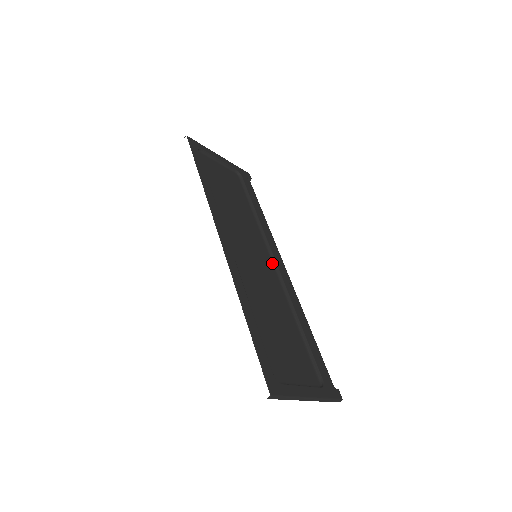
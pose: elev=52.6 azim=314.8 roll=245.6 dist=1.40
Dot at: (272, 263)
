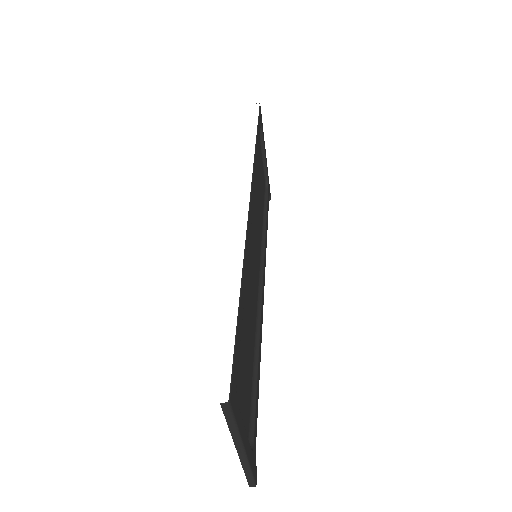
Dot at: (259, 280)
